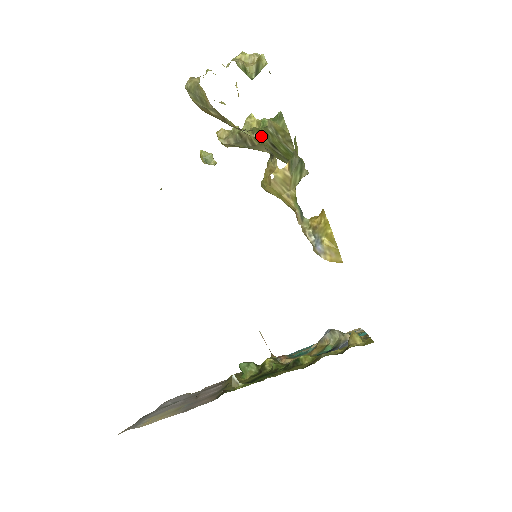
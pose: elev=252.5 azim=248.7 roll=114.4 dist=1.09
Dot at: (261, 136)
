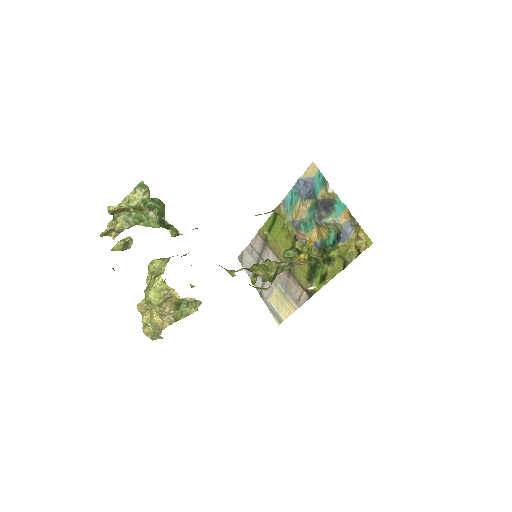
Dot at: occluded
